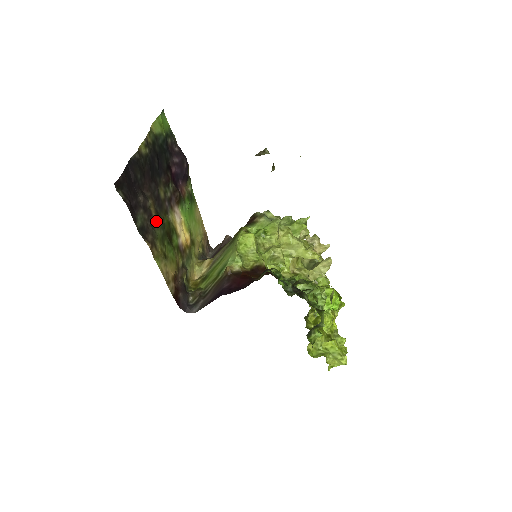
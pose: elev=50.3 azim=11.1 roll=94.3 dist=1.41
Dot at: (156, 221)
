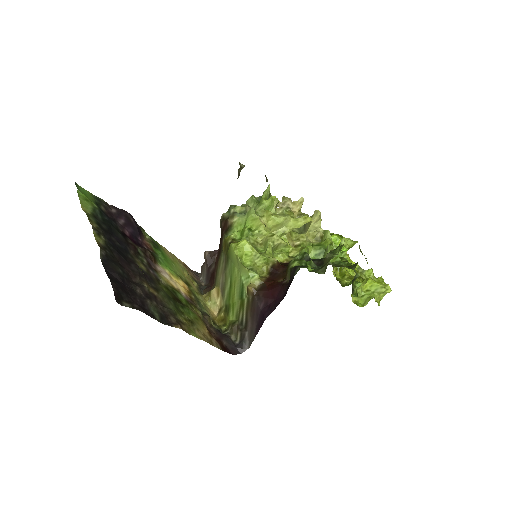
Dot at: (162, 298)
